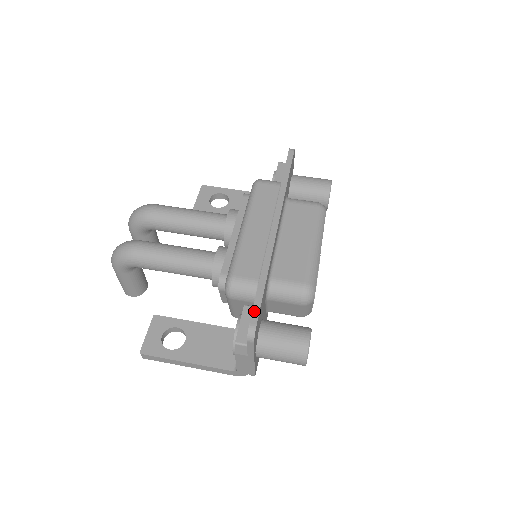
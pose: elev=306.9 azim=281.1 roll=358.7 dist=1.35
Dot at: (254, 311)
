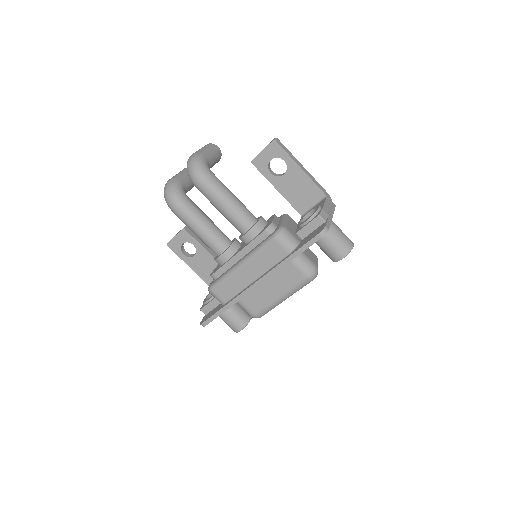
Dot at: (209, 320)
